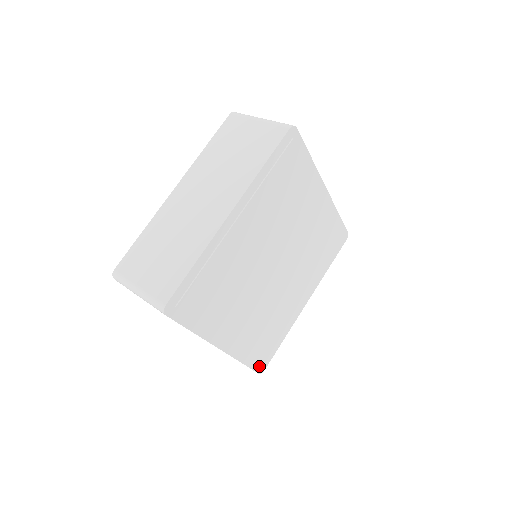
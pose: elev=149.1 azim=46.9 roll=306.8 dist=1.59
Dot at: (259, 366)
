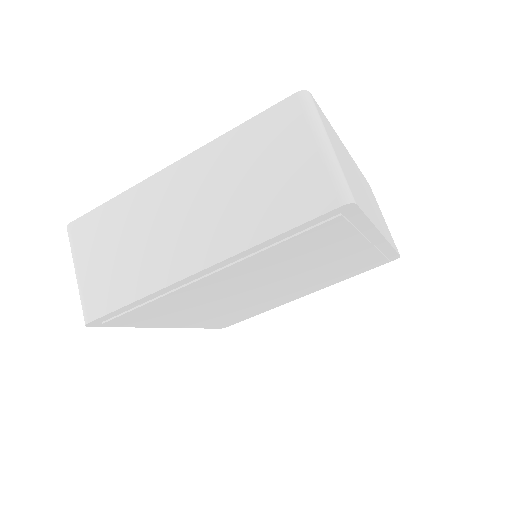
Dot at: (222, 326)
